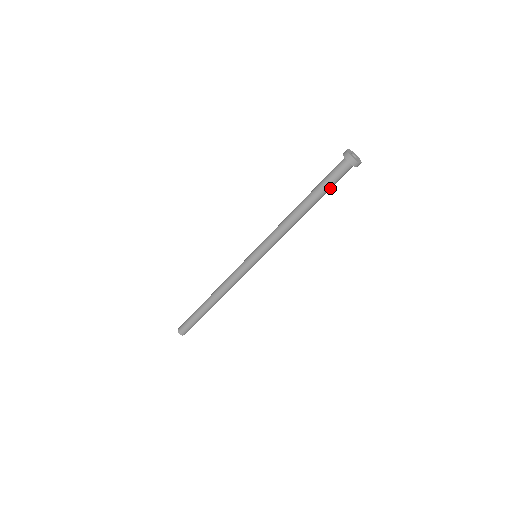
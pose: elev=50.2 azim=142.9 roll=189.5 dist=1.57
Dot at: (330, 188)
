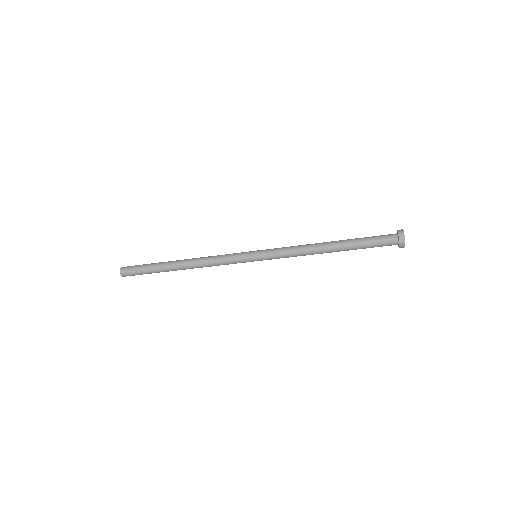
Dot at: (366, 247)
